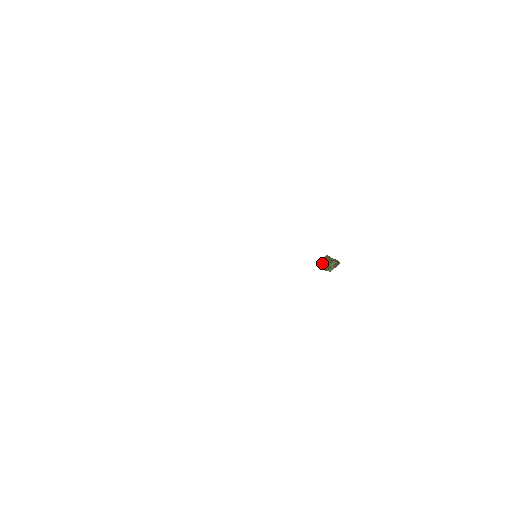
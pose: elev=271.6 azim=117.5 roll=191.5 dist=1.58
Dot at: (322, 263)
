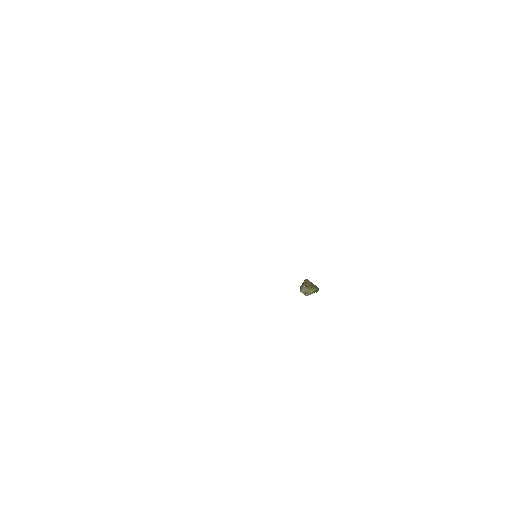
Dot at: (303, 285)
